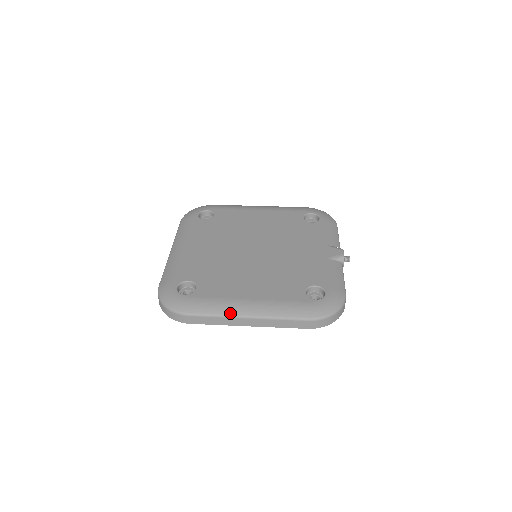
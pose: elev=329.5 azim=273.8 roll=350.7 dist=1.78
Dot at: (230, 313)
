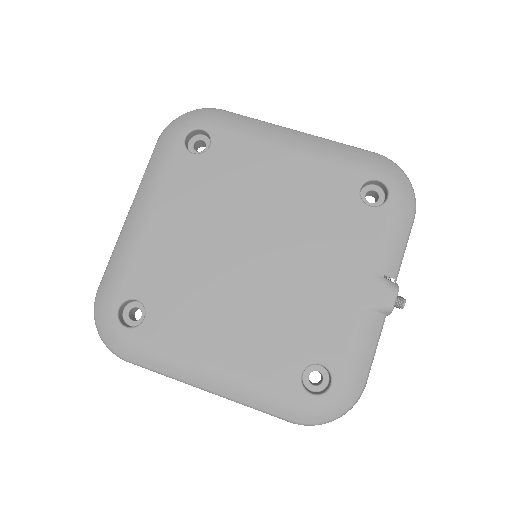
Dot at: (182, 378)
